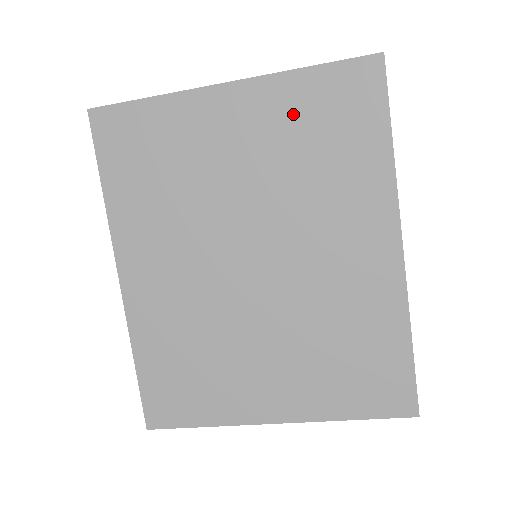
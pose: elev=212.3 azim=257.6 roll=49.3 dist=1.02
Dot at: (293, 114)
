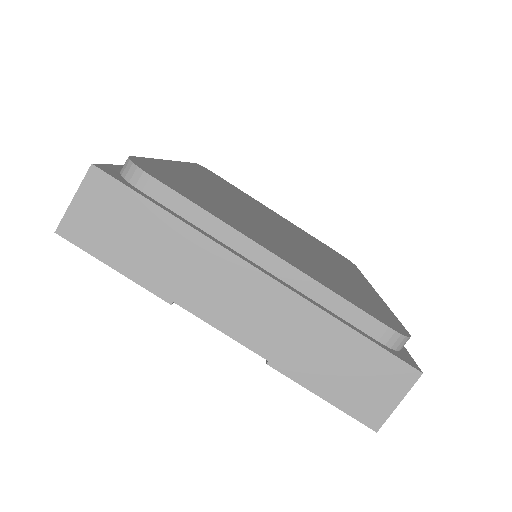
Dot at: (312, 238)
